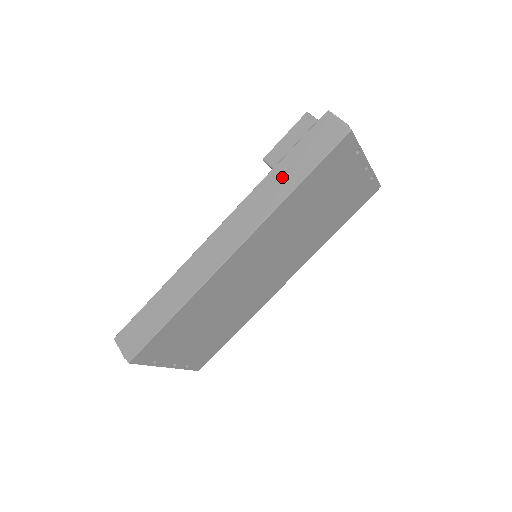
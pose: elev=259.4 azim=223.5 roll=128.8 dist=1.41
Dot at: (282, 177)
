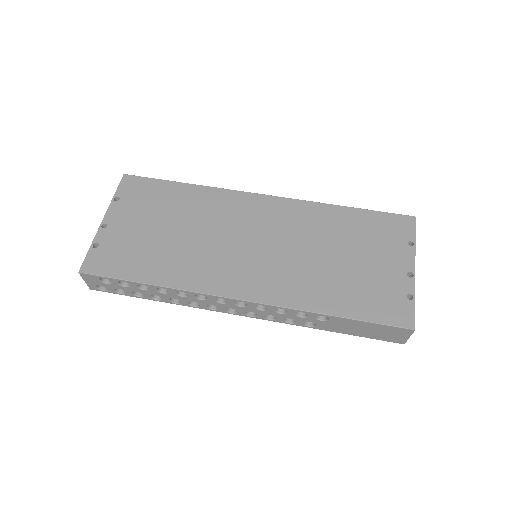
Dot at: occluded
